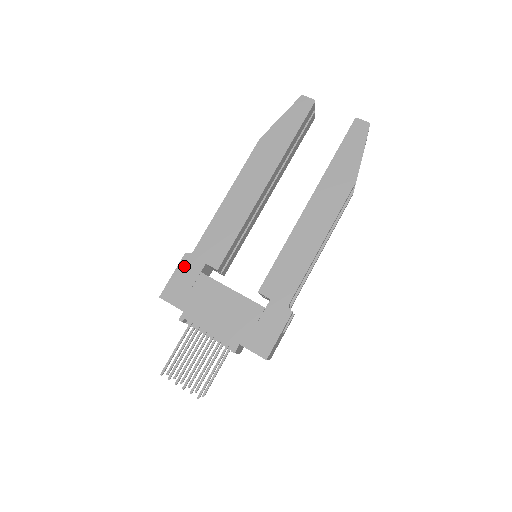
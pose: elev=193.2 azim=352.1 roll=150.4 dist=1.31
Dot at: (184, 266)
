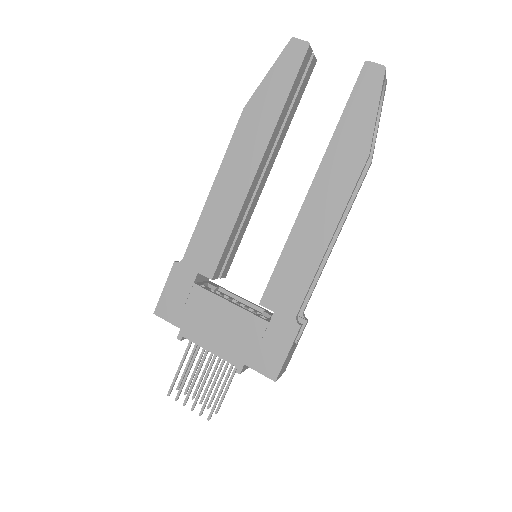
Dot at: (175, 277)
